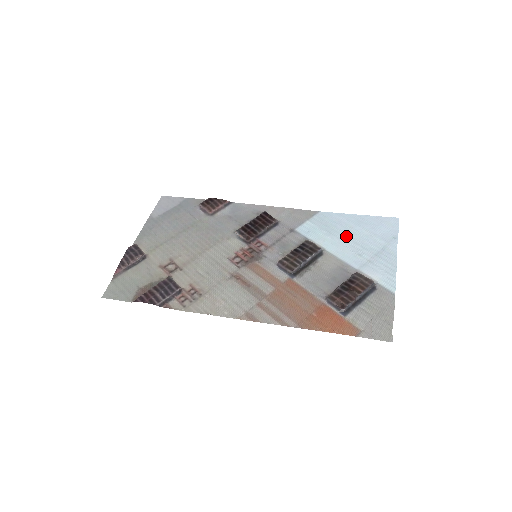
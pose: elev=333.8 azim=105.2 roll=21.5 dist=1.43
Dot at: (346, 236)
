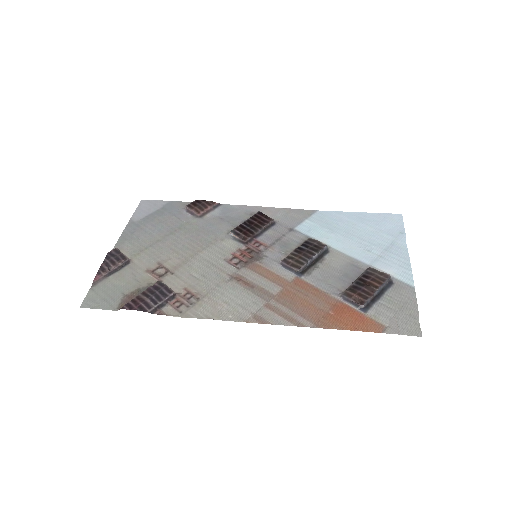
Dot at: (350, 233)
